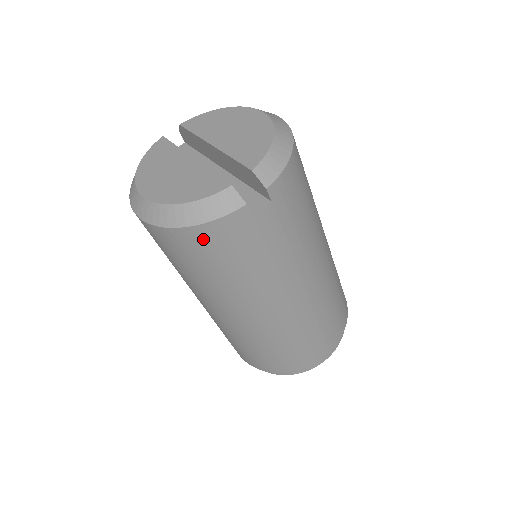
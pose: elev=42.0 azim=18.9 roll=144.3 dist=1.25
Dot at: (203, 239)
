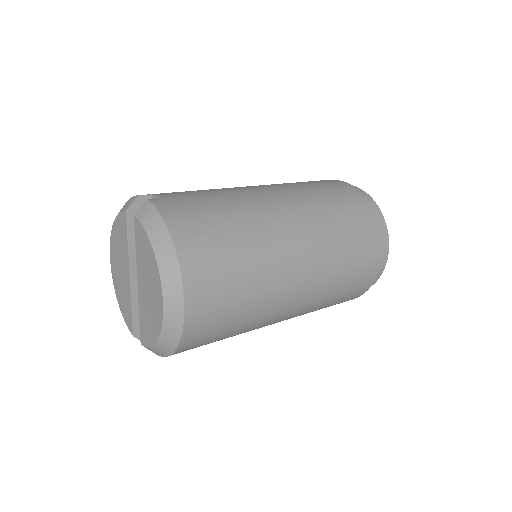
Dot at: occluded
